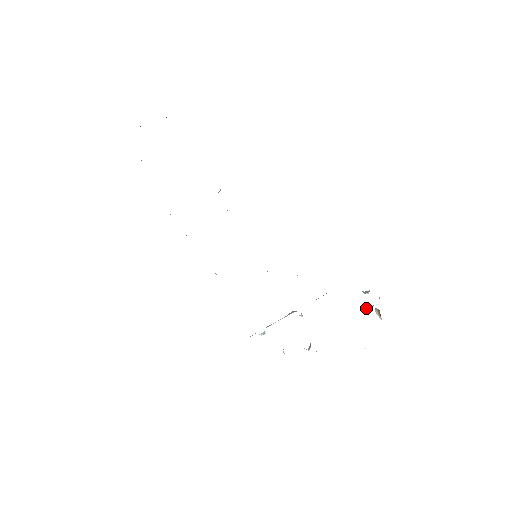
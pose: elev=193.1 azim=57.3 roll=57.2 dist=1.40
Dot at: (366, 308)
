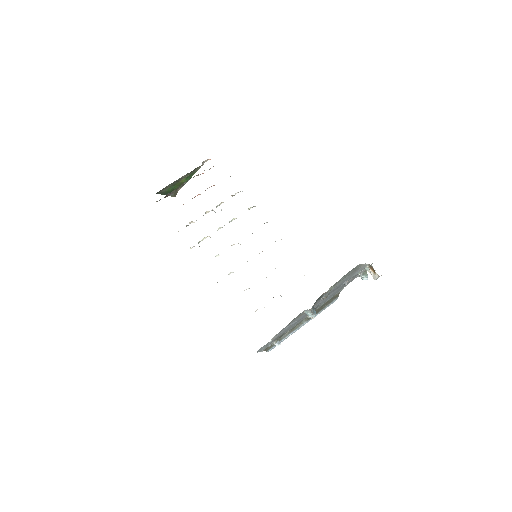
Dot at: (363, 277)
